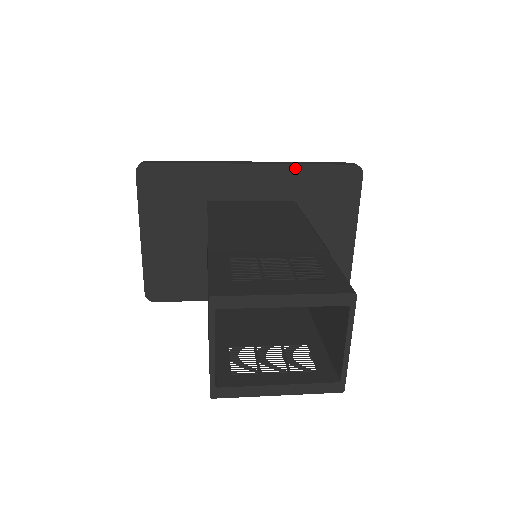
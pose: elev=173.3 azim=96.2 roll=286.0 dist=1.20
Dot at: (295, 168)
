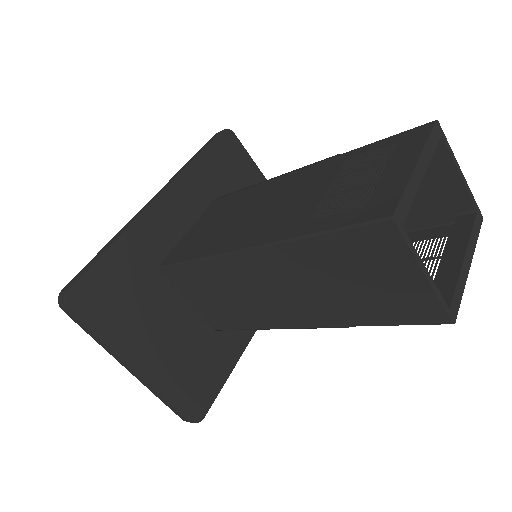
Dot at: (190, 170)
